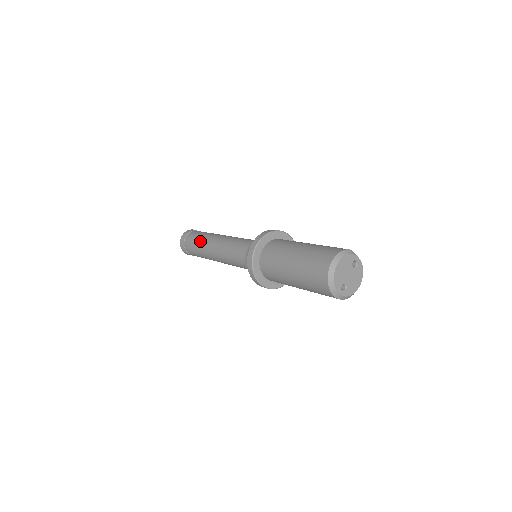
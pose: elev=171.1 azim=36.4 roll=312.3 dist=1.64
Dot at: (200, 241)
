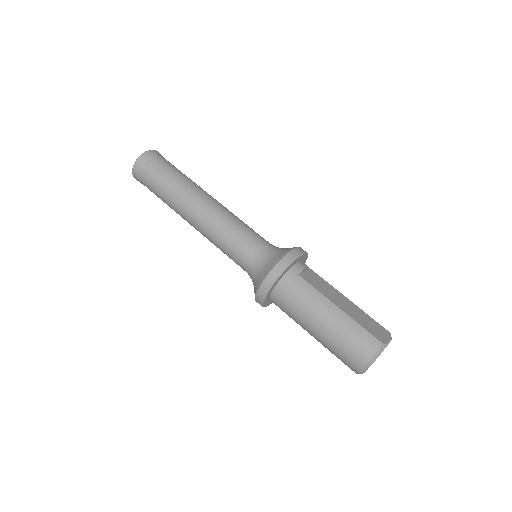
Dot at: (168, 201)
